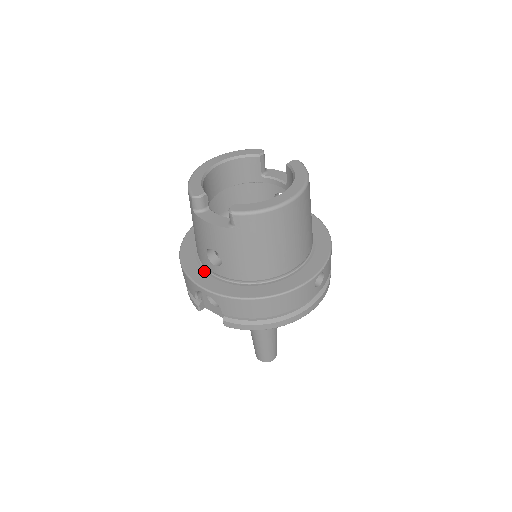
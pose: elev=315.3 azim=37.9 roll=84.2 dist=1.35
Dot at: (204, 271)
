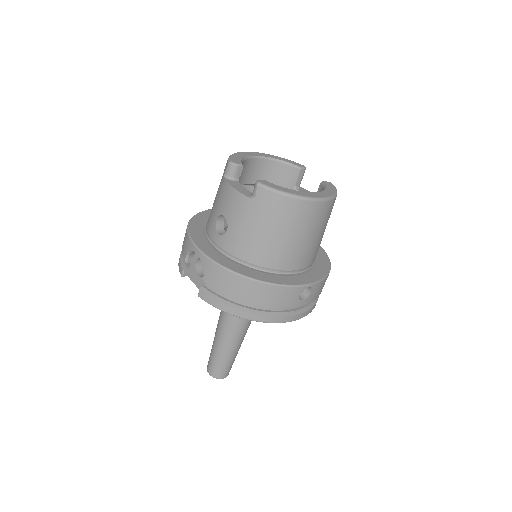
Dot at: (205, 238)
